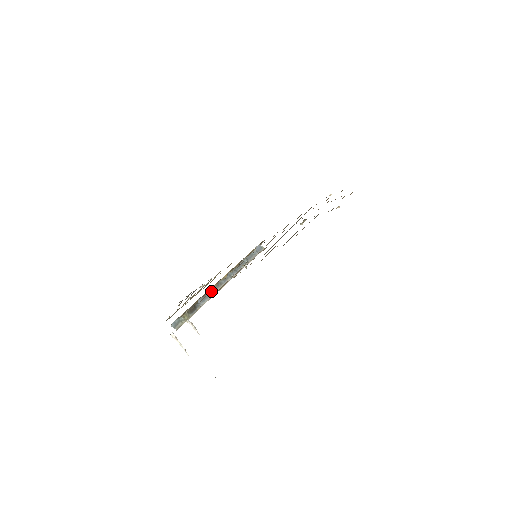
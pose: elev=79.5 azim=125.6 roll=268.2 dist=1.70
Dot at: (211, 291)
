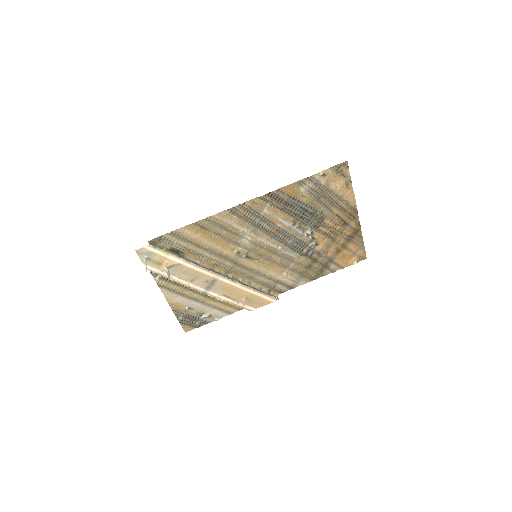
Dot at: (198, 244)
